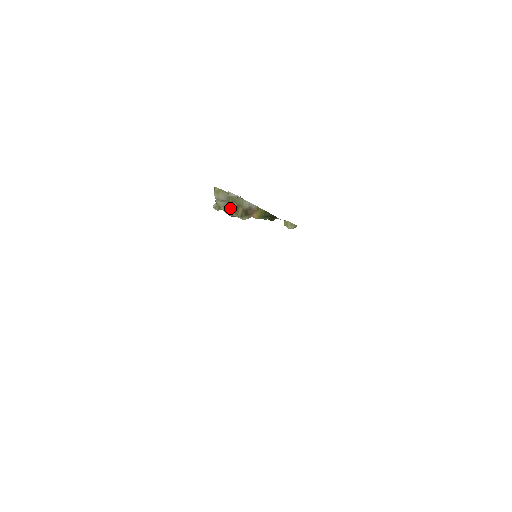
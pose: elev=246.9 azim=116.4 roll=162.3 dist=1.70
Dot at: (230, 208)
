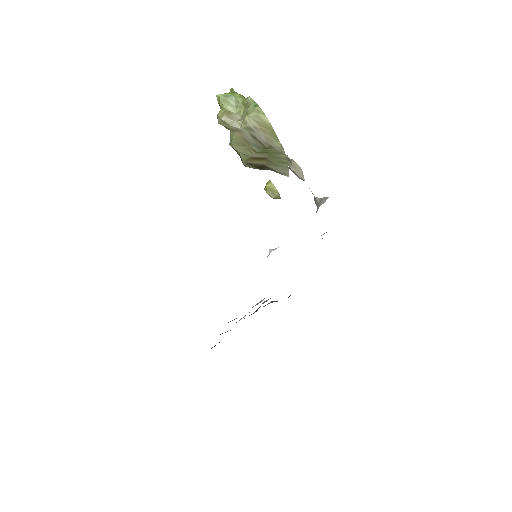
Dot at: (251, 150)
